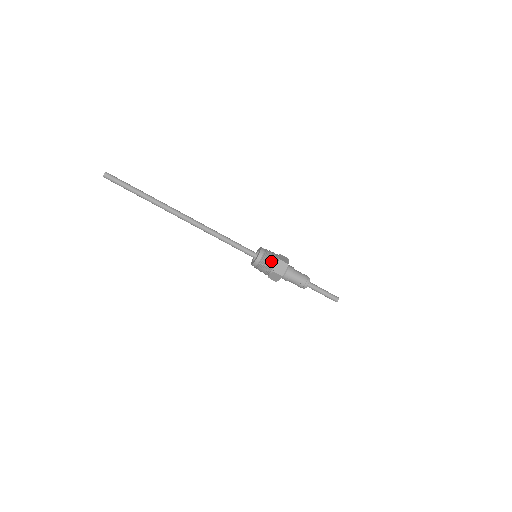
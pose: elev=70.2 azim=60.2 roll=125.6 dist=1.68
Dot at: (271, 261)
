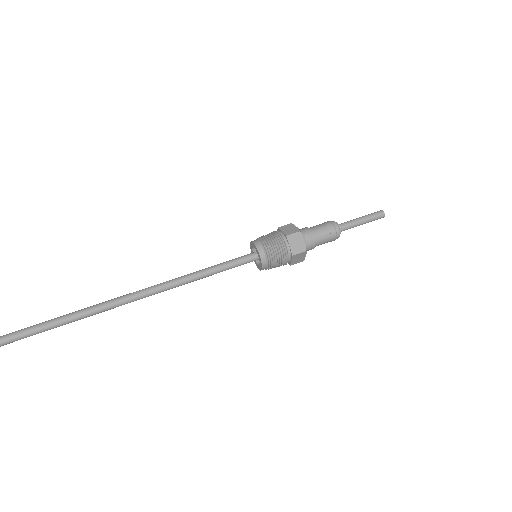
Dot at: (272, 235)
